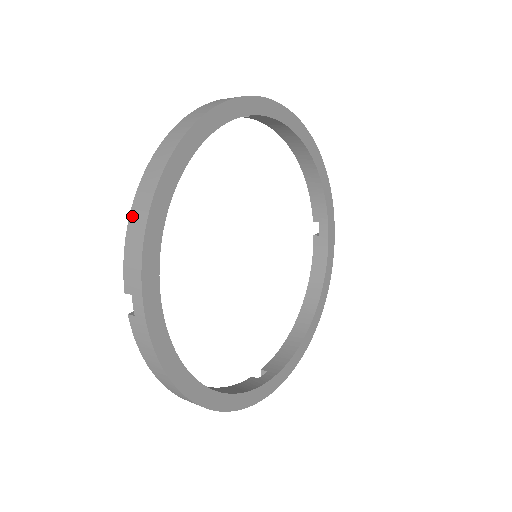
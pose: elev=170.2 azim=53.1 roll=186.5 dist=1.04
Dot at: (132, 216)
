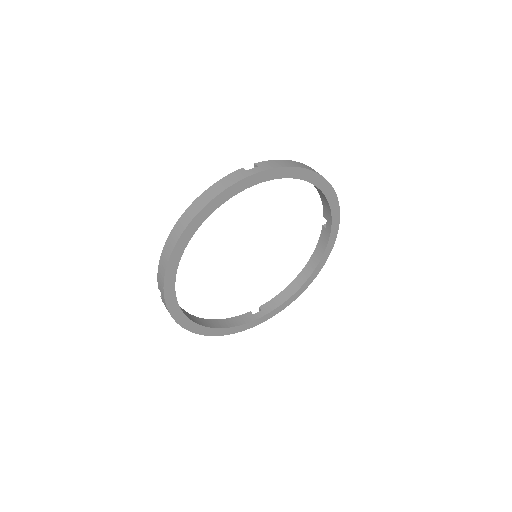
Dot at: (162, 256)
